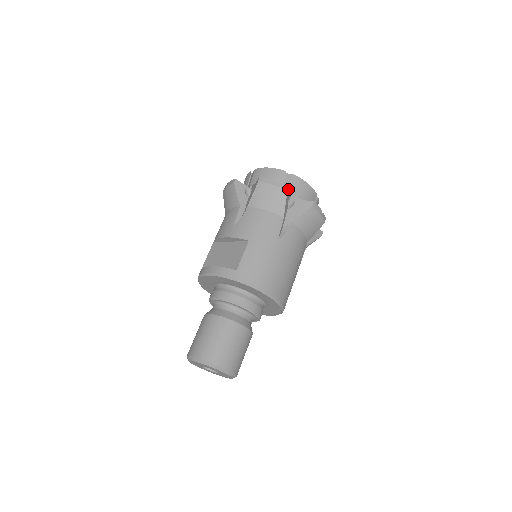
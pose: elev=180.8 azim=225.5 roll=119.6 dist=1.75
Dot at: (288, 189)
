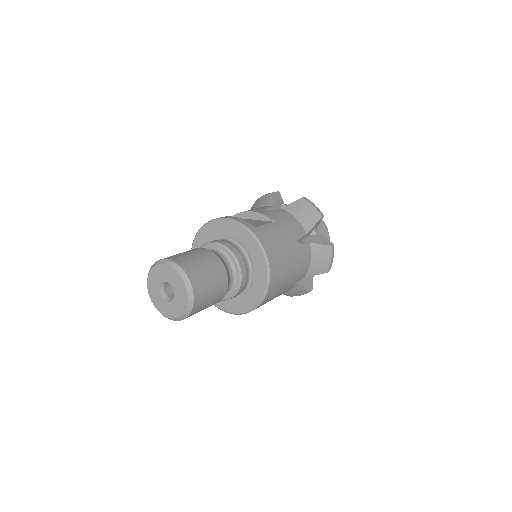
Dot at: (322, 218)
